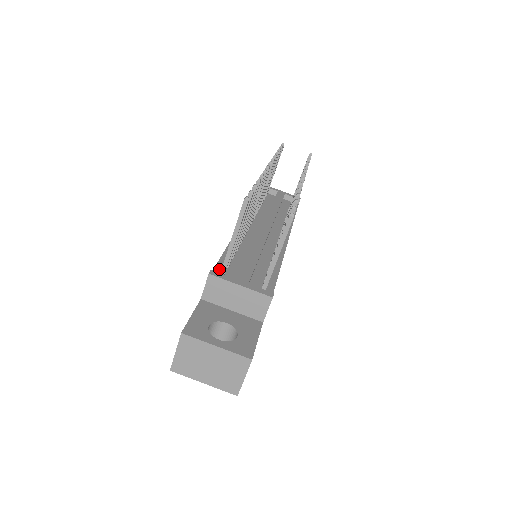
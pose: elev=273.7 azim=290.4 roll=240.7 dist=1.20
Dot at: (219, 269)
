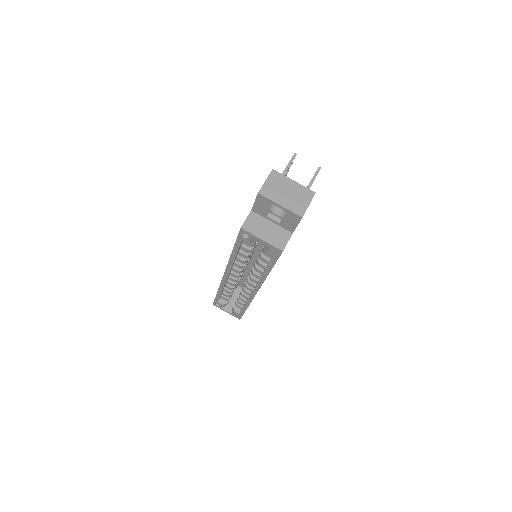
Dot at: occluded
